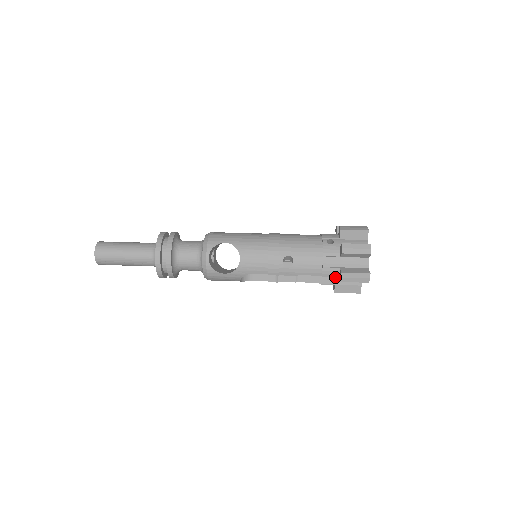
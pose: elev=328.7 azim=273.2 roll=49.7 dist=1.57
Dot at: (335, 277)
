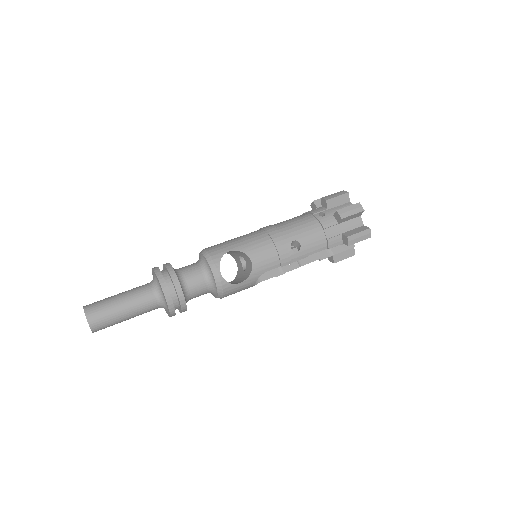
Dot at: (330, 248)
